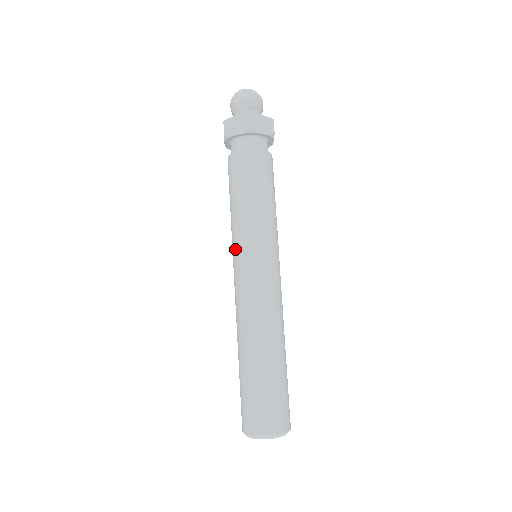
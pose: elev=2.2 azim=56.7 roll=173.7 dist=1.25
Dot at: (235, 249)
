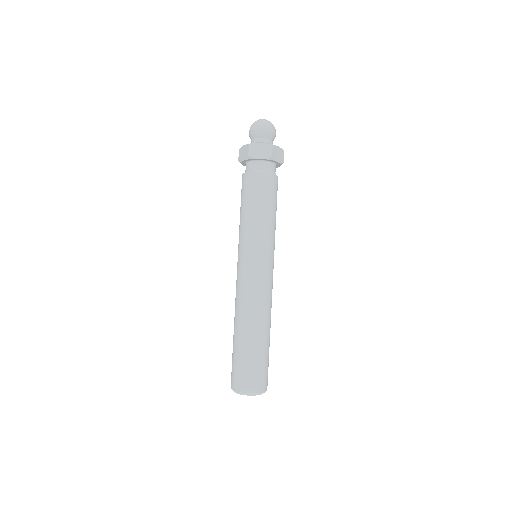
Dot at: occluded
